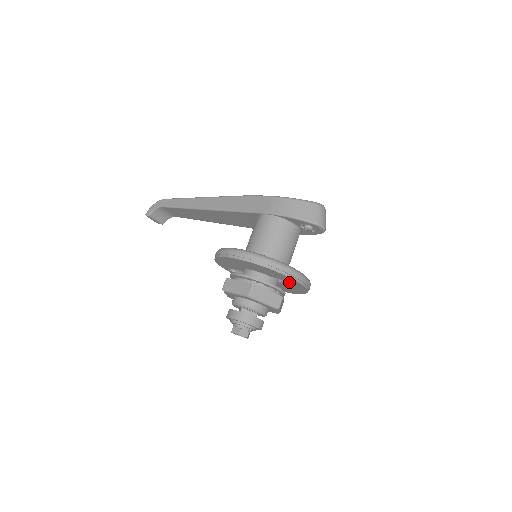
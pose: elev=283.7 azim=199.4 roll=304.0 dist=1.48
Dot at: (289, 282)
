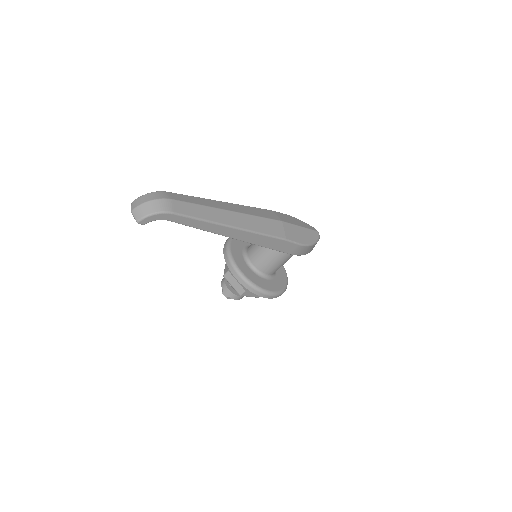
Dot at: occluded
